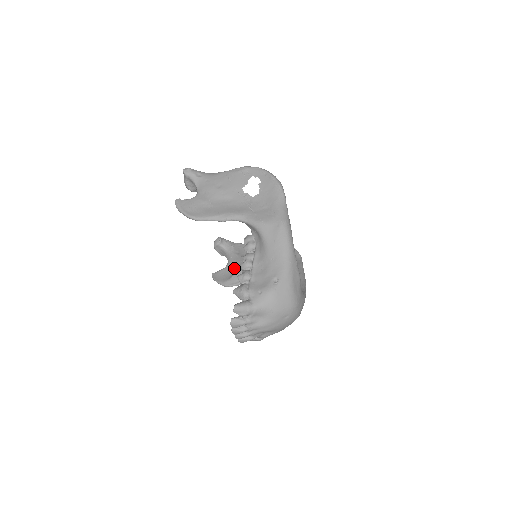
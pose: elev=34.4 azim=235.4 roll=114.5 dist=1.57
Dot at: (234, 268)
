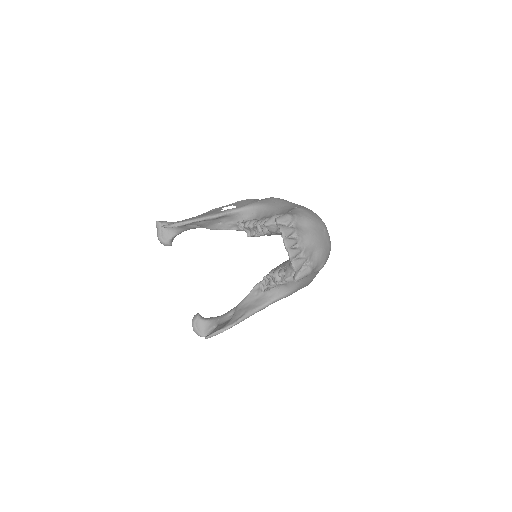
Dot at: (228, 320)
